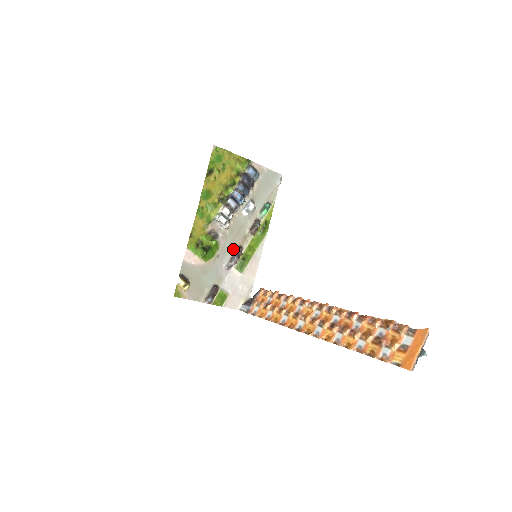
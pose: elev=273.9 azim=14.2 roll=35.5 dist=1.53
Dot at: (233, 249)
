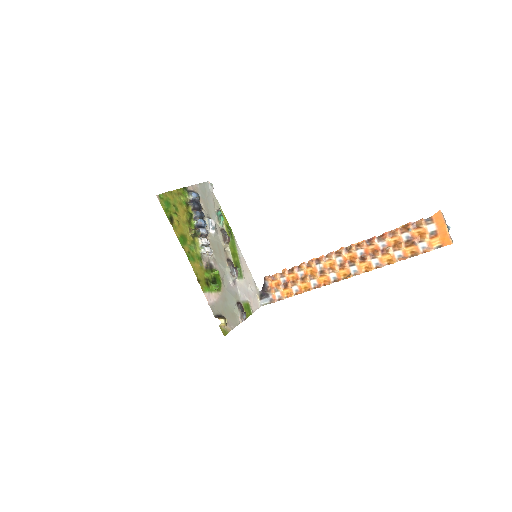
Dot at: (226, 266)
